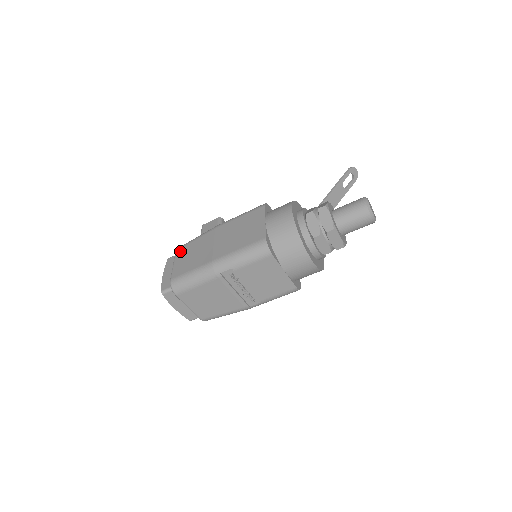
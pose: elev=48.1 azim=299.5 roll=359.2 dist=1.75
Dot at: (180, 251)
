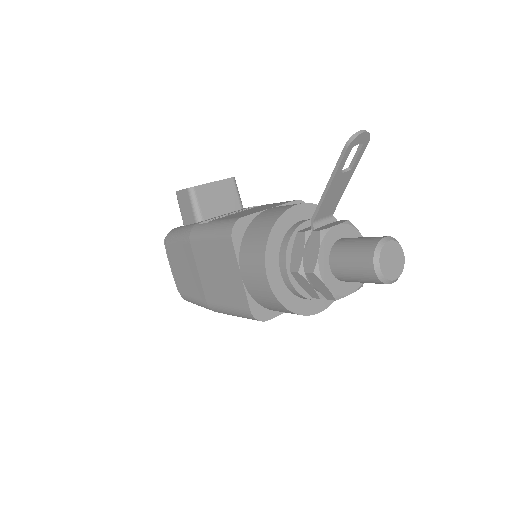
Dot at: (170, 252)
